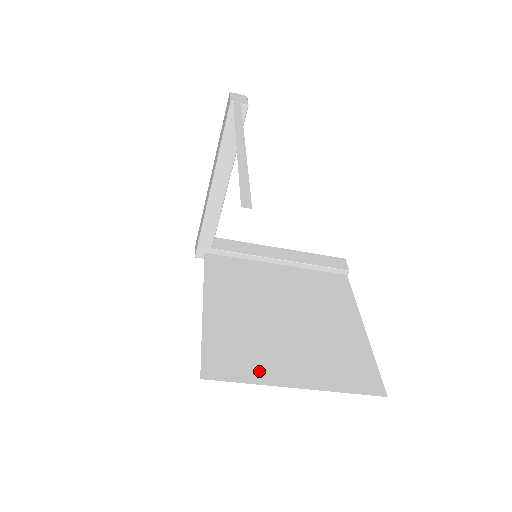
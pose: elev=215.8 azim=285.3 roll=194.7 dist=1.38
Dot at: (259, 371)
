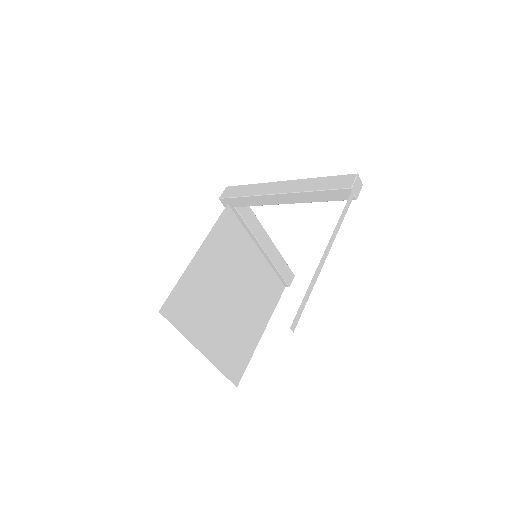
Dot at: (191, 327)
